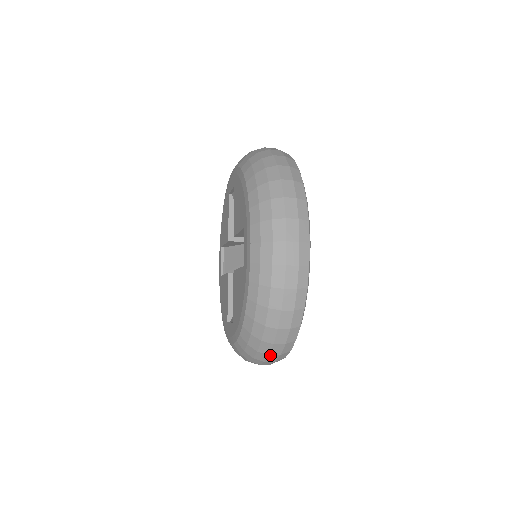
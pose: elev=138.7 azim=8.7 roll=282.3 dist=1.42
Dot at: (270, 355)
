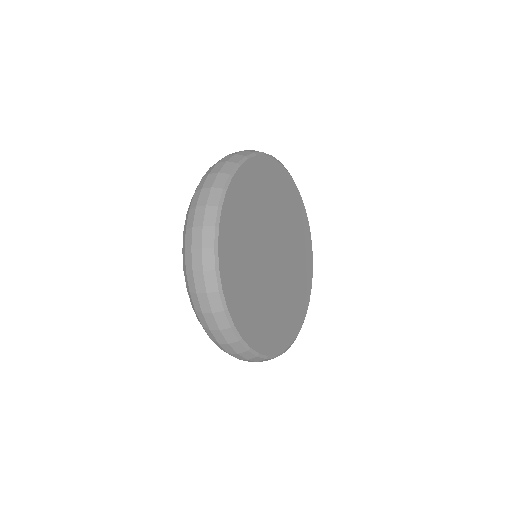
Dot at: (198, 294)
